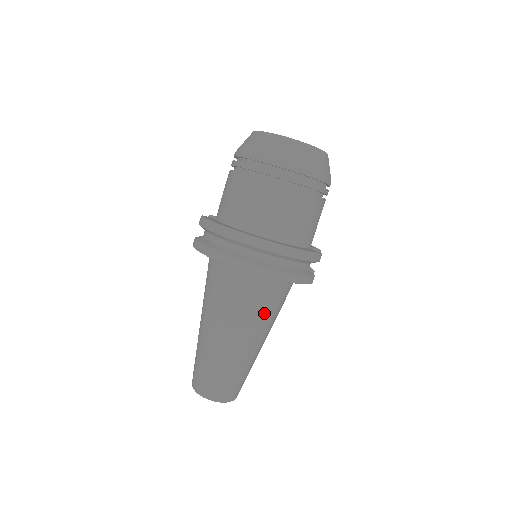
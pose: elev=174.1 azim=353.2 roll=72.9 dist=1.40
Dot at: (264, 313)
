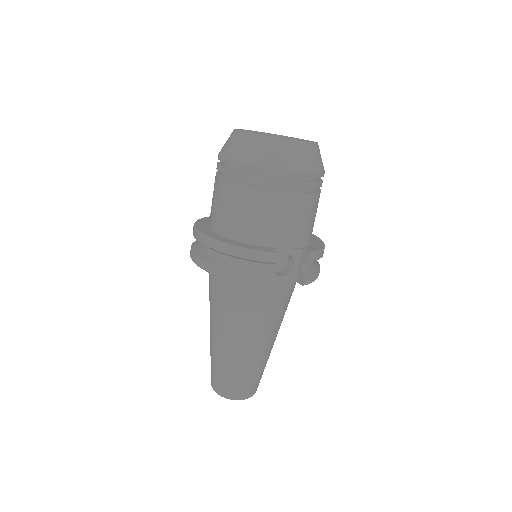
Dot at: (234, 312)
